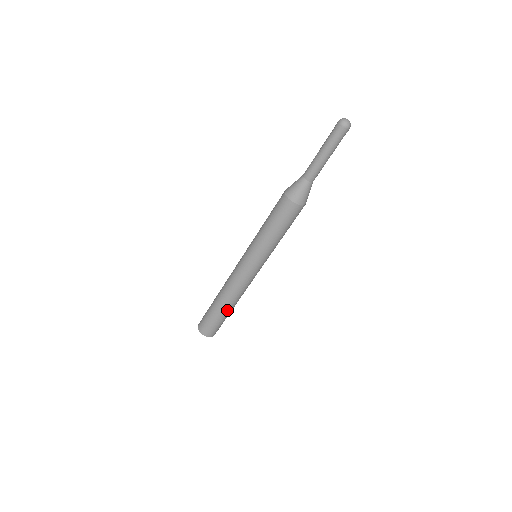
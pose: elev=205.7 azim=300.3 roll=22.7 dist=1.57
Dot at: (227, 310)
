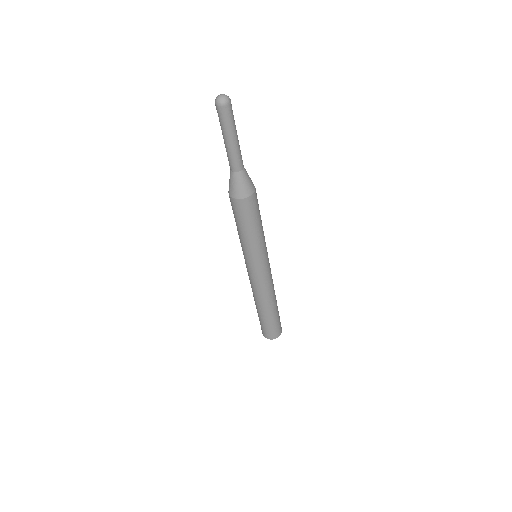
Dot at: (267, 313)
